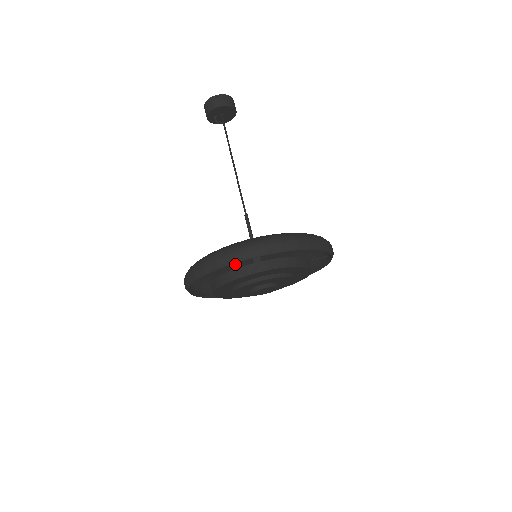
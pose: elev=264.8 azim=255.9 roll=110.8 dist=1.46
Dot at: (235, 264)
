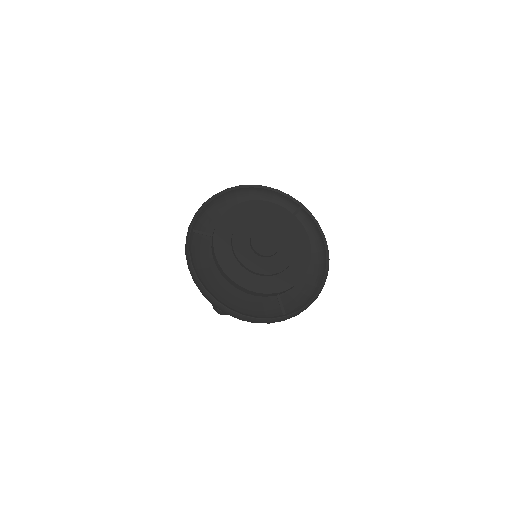
Dot at: occluded
